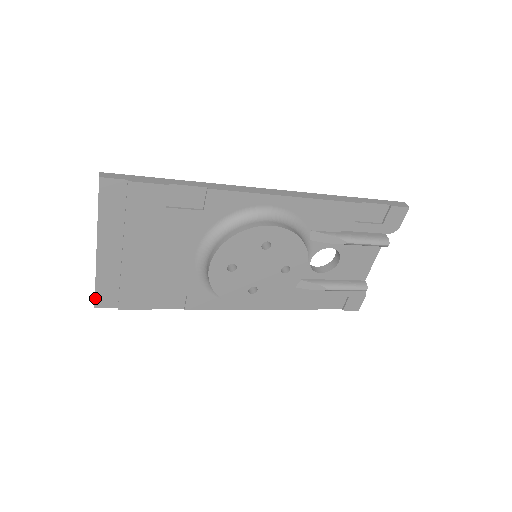
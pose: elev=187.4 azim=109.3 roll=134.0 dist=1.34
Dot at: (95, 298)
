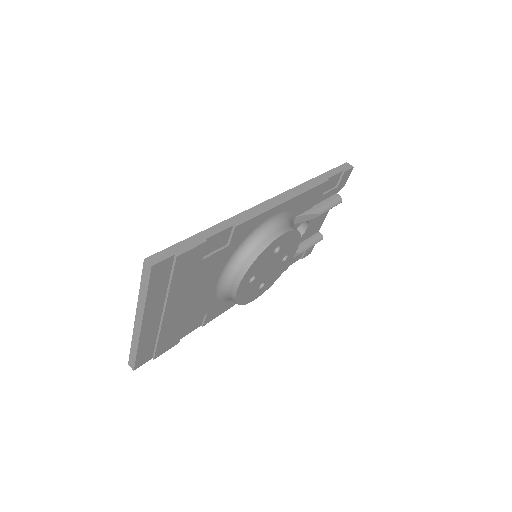
Dot at: (135, 363)
